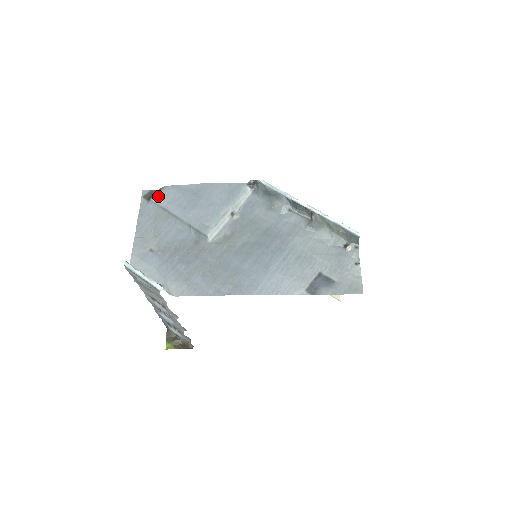
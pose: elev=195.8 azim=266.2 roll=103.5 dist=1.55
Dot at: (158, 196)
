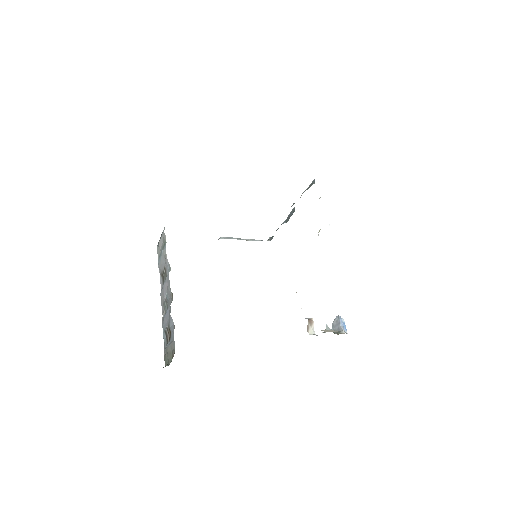
Dot at: occluded
